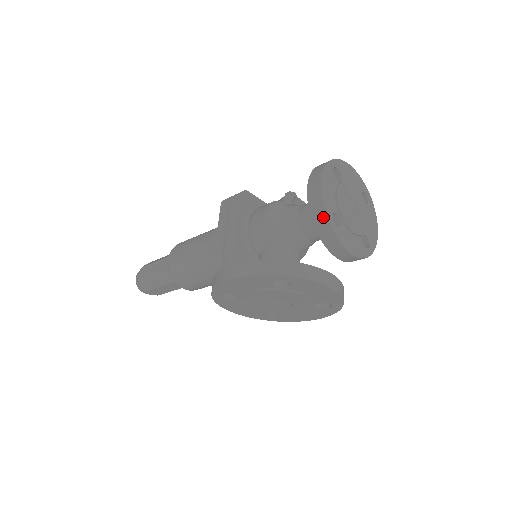
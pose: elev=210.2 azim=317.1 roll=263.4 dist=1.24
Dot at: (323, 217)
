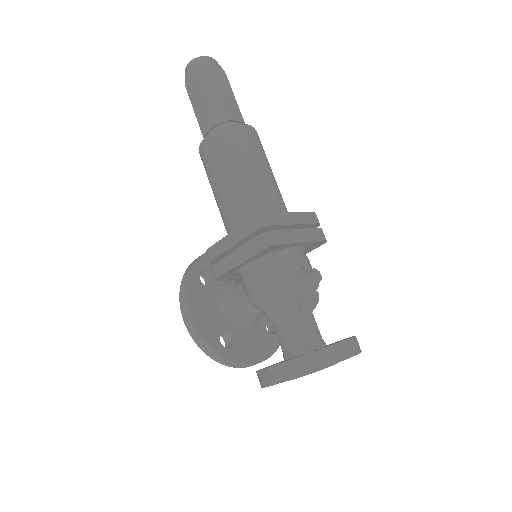
Dot at: (260, 384)
